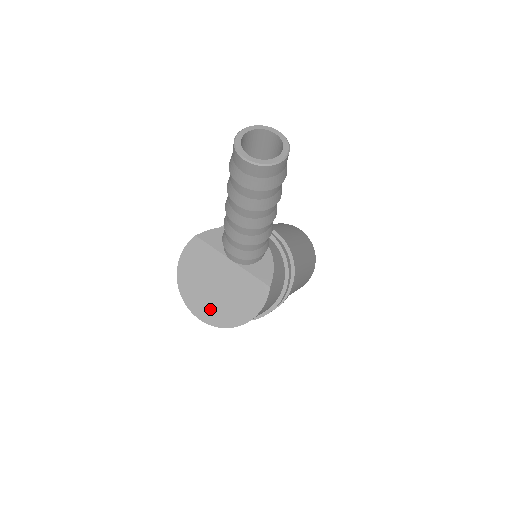
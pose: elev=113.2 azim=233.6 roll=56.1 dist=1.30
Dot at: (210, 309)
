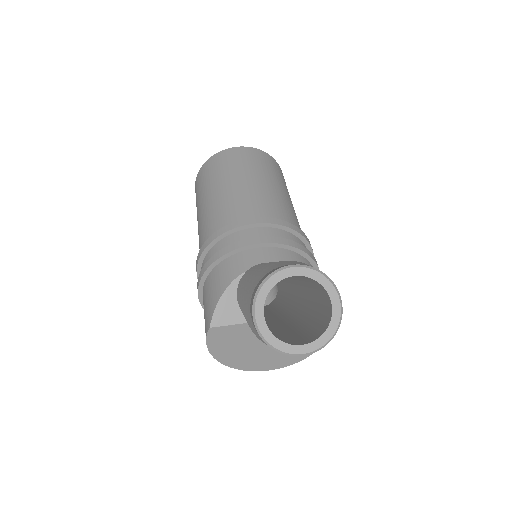
Dot at: (276, 359)
